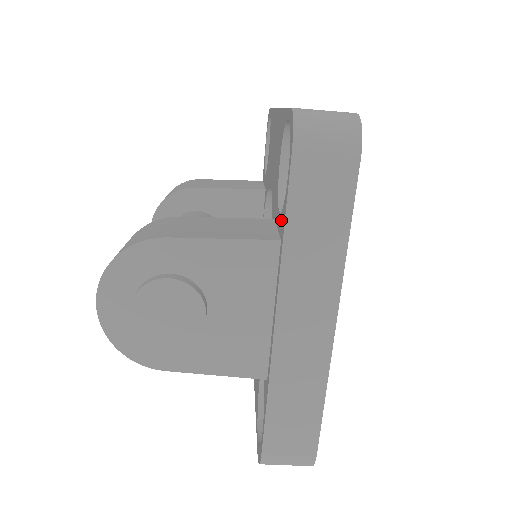
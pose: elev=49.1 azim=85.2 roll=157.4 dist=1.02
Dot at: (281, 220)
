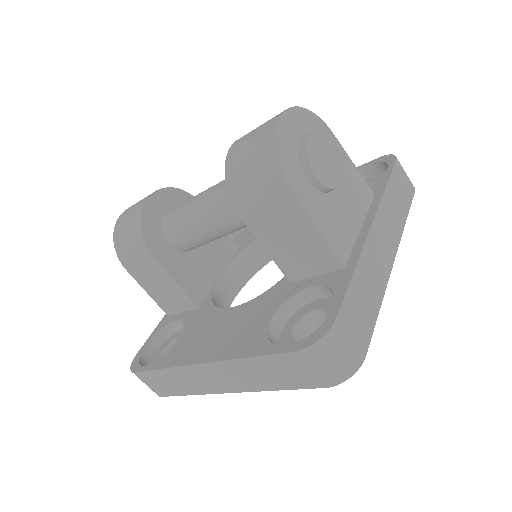
Dot at: occluded
